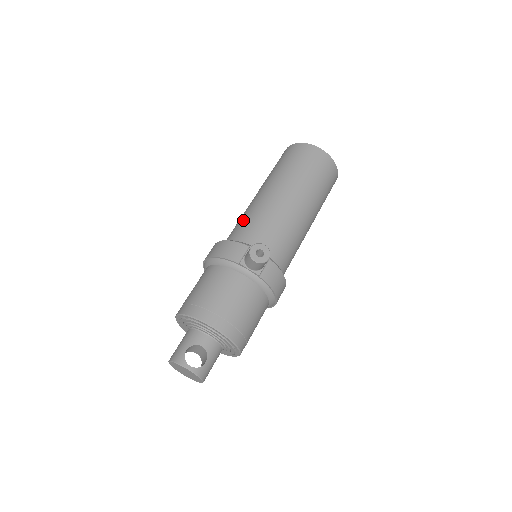
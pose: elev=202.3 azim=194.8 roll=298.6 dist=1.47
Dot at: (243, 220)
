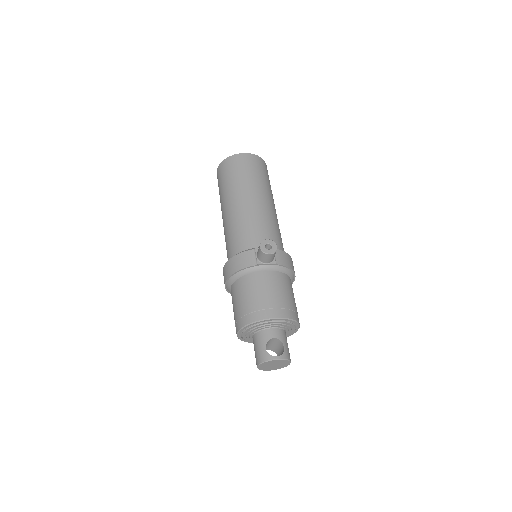
Dot at: (231, 236)
